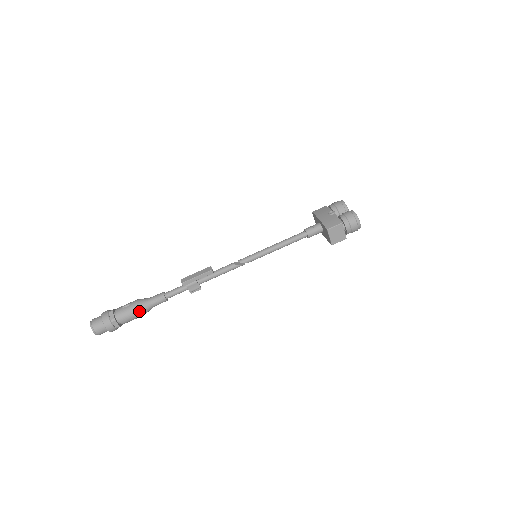
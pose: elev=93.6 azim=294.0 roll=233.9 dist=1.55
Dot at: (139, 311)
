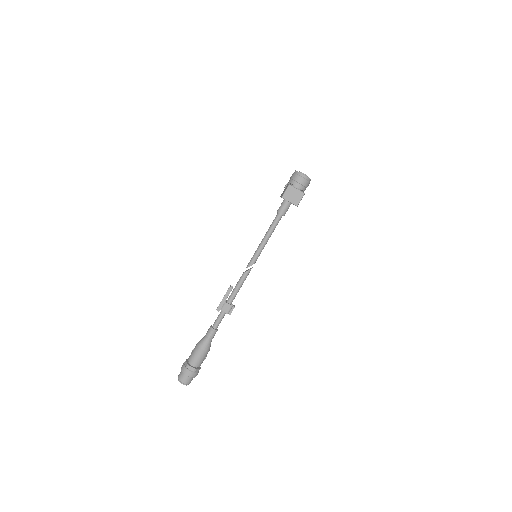
Dot at: (200, 349)
